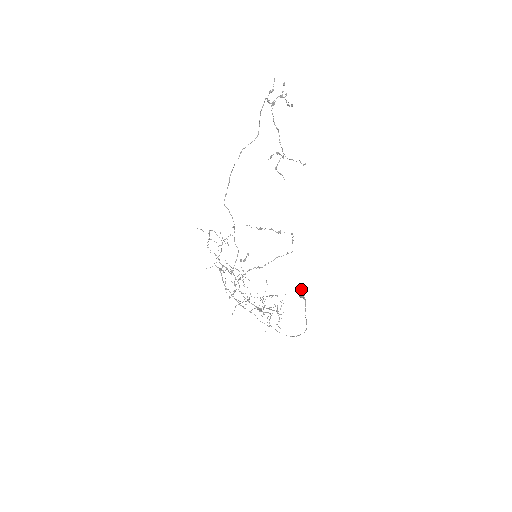
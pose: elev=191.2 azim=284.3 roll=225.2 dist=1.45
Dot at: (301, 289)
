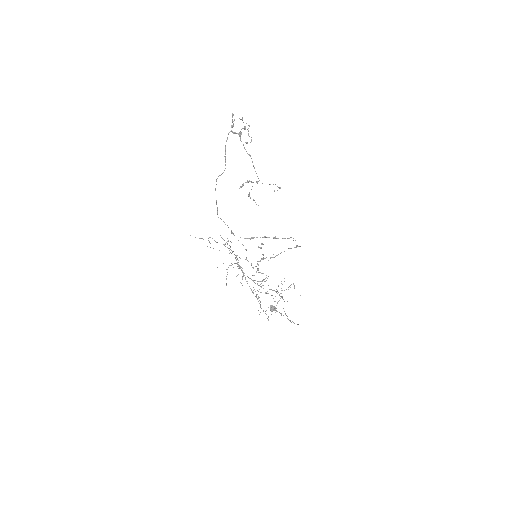
Dot at: (271, 305)
